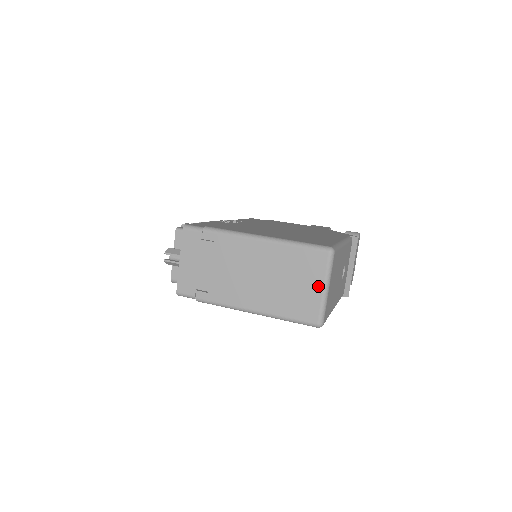
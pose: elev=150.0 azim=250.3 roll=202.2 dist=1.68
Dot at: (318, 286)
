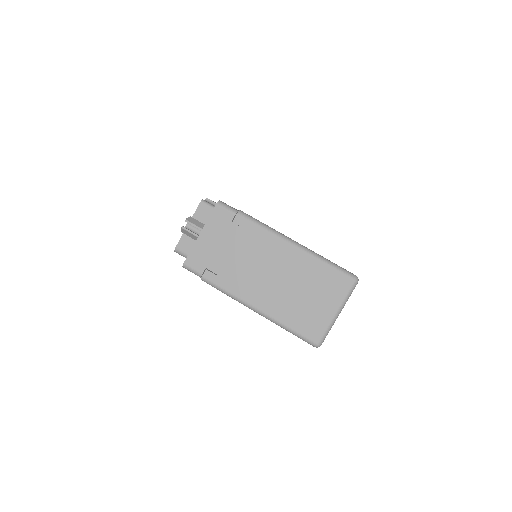
Dot at: (331, 308)
